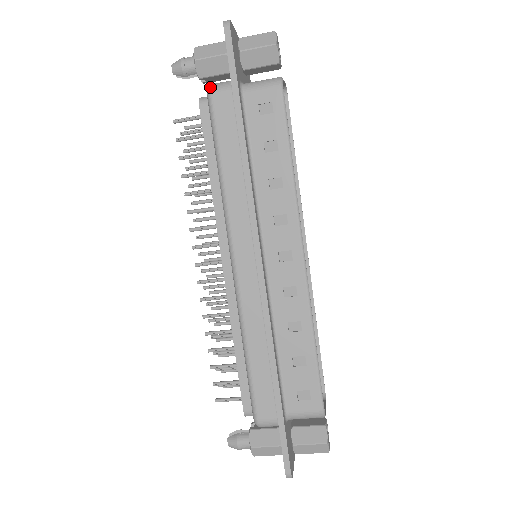
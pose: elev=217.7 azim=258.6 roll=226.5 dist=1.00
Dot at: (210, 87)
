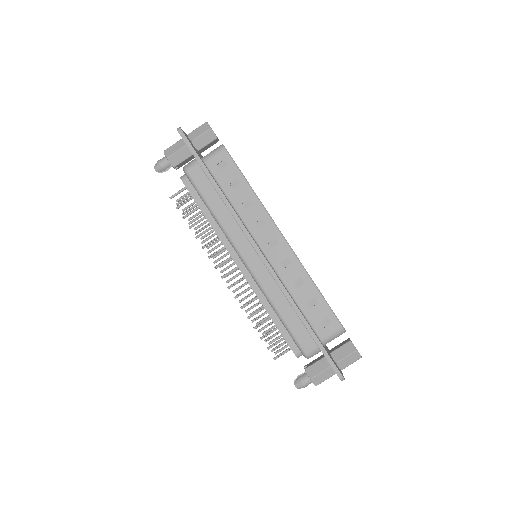
Dot at: (184, 168)
